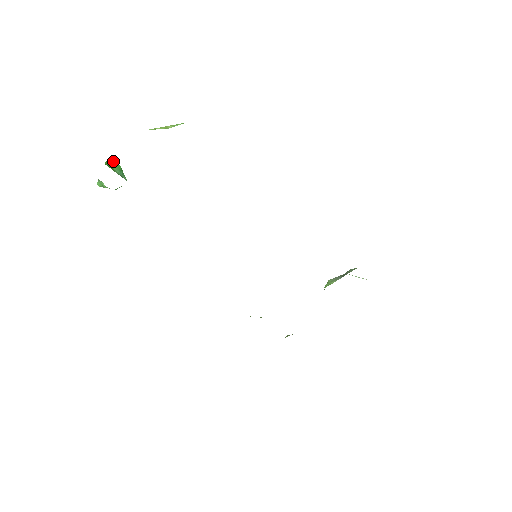
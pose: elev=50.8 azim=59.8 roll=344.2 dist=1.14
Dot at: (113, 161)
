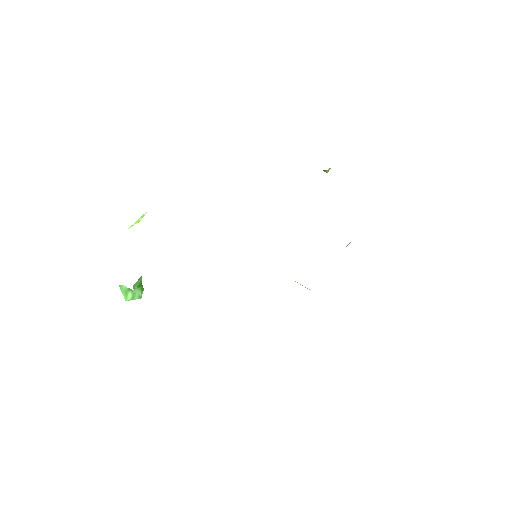
Dot at: occluded
